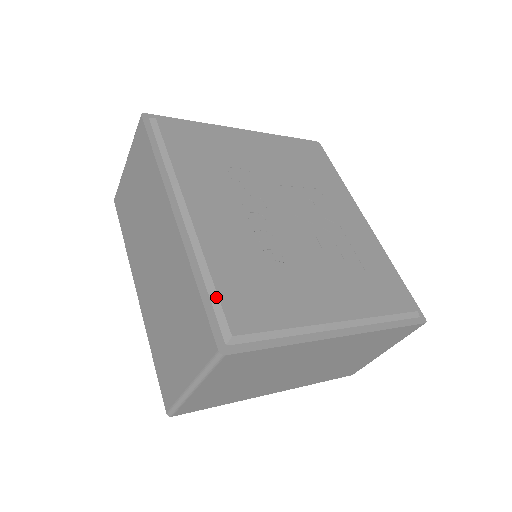
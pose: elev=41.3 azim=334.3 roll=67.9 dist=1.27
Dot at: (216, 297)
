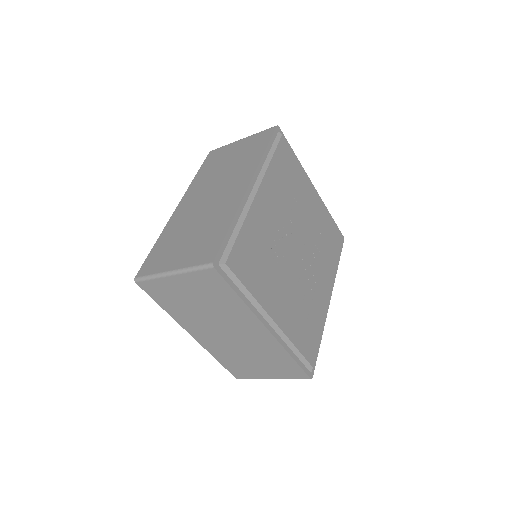
Dot at: (234, 240)
